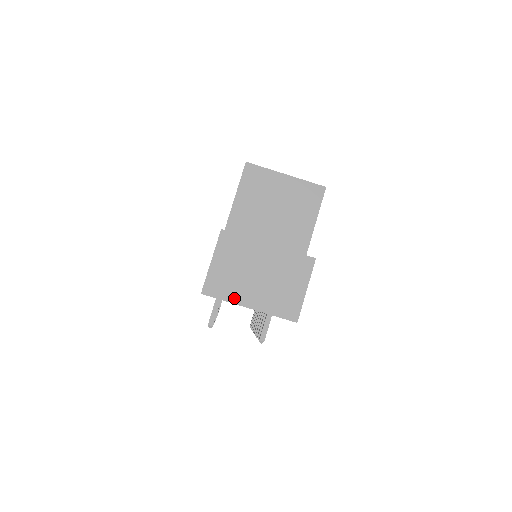
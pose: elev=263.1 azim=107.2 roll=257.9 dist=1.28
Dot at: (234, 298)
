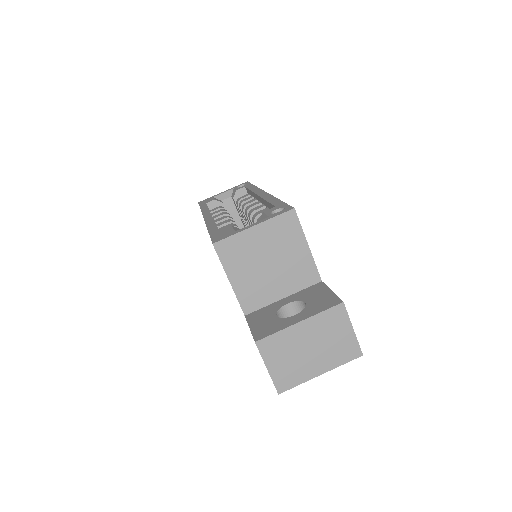
Dot at: (304, 378)
